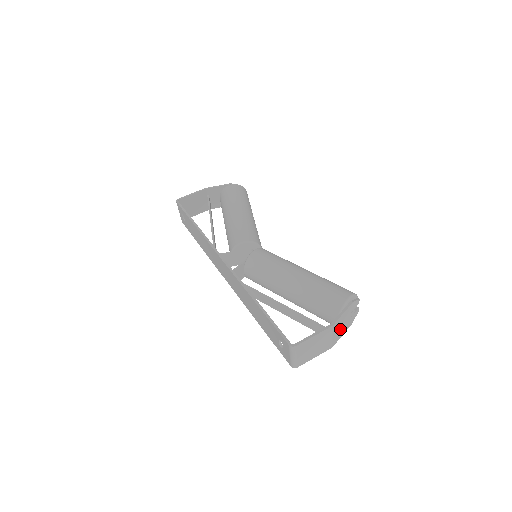
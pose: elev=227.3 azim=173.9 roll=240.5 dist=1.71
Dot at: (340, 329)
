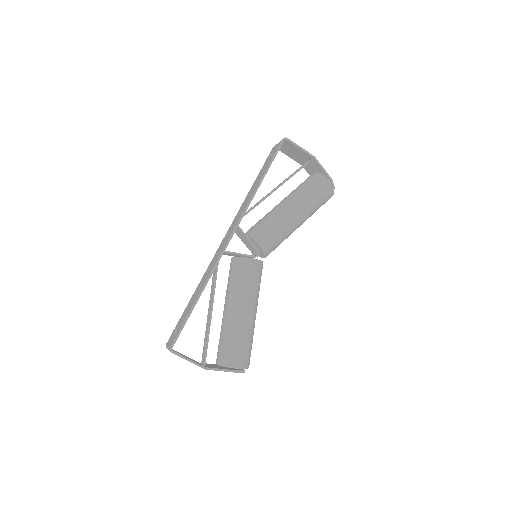
Dot at: occluded
